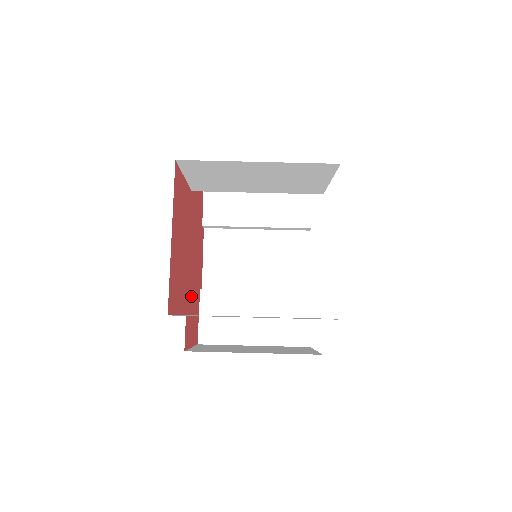
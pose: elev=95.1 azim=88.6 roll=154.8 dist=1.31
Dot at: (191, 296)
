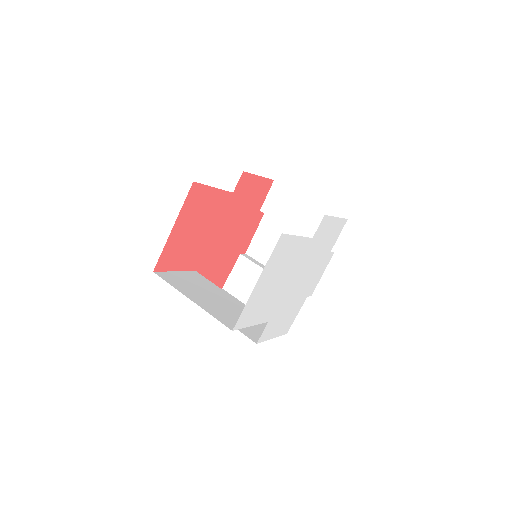
Dot at: (213, 259)
